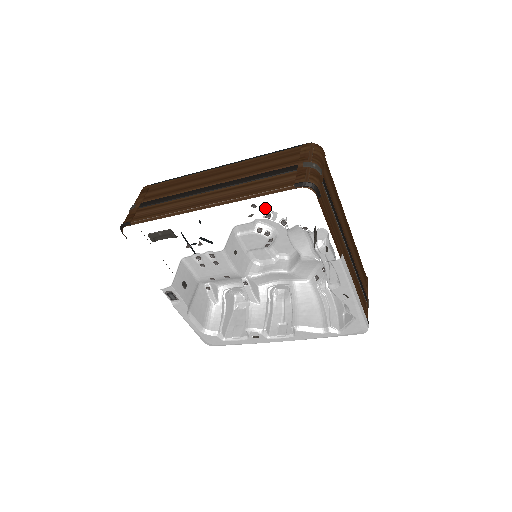
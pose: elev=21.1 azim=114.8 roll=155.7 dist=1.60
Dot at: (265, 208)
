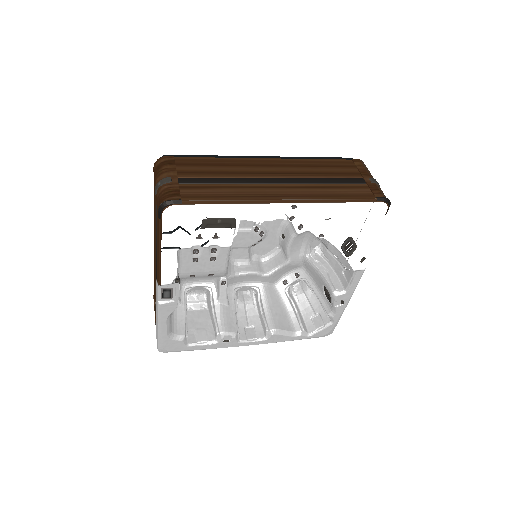
Dot at: (348, 215)
